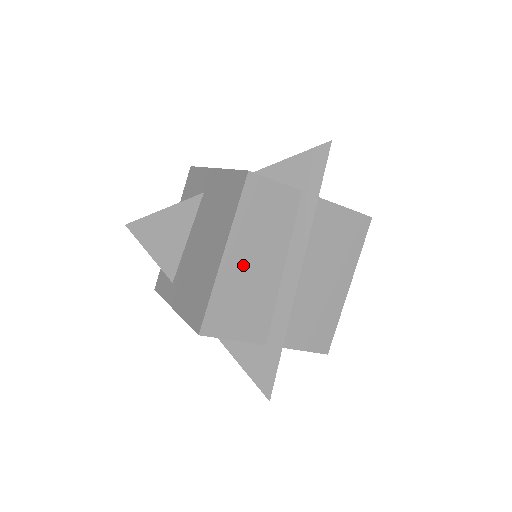
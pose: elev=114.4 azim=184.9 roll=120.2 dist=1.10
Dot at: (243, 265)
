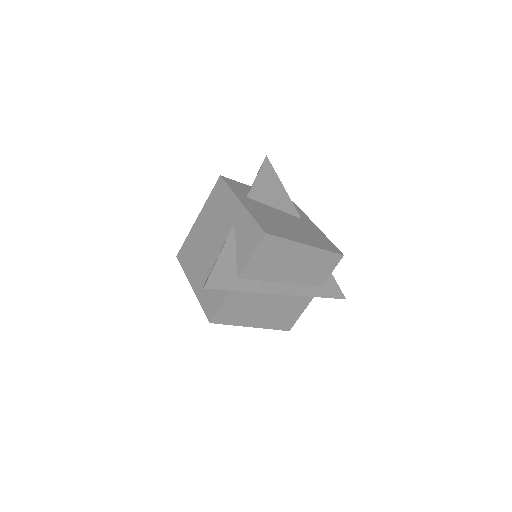
Dot at: (263, 316)
